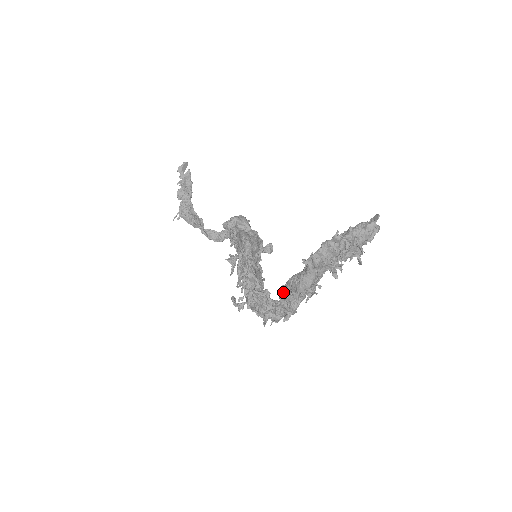
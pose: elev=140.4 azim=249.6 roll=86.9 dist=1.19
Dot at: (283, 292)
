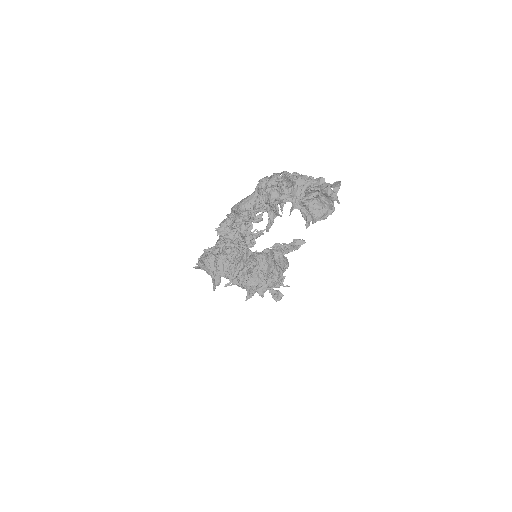
Dot at: occluded
